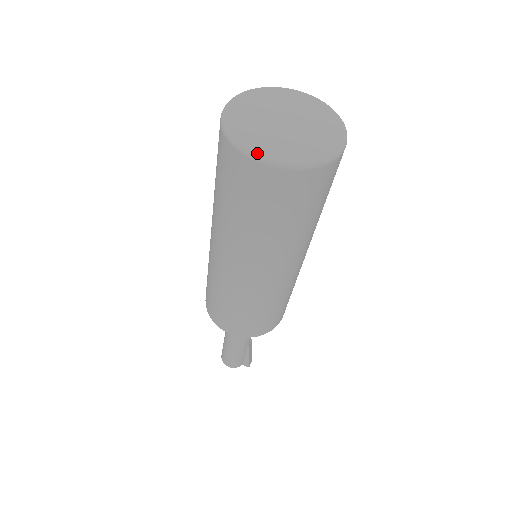
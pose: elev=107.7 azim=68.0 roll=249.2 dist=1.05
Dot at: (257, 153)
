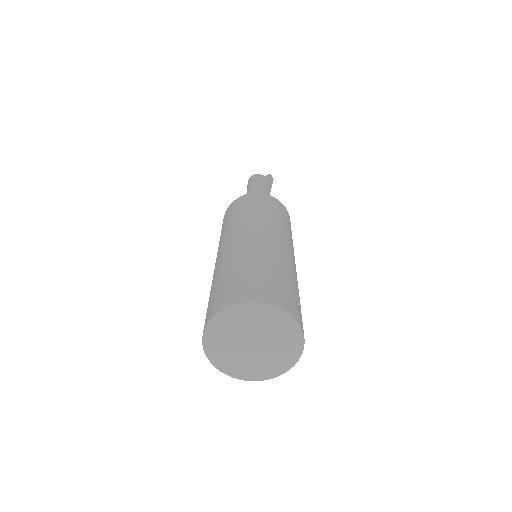
Dot at: (269, 378)
